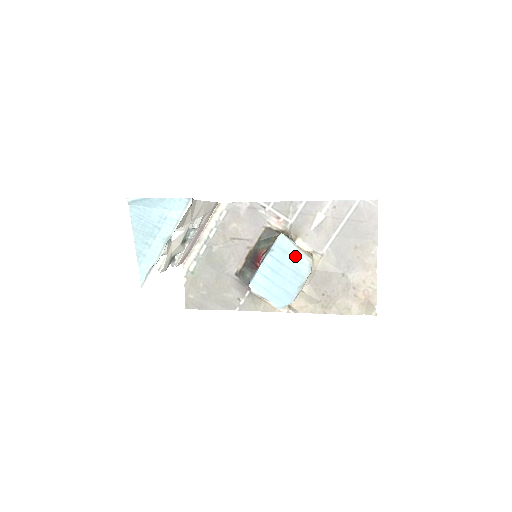
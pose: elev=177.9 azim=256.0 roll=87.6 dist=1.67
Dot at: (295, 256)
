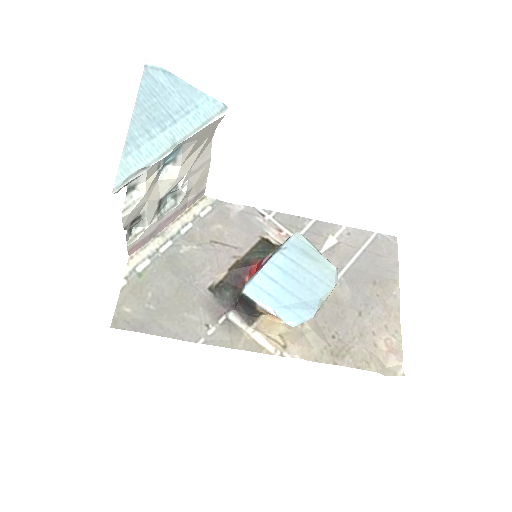
Dot at: (317, 258)
